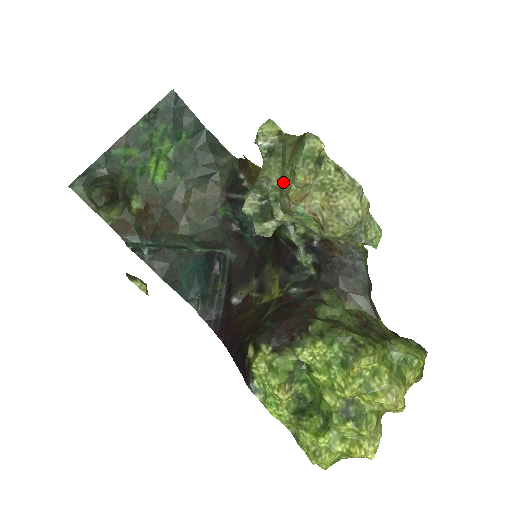
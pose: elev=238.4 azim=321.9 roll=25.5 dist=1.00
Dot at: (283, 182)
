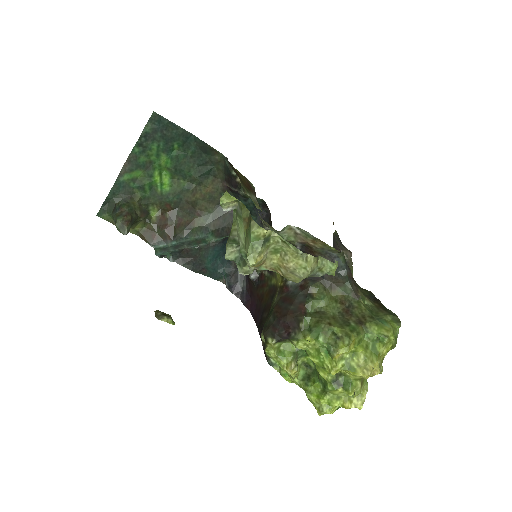
Dot at: occluded
